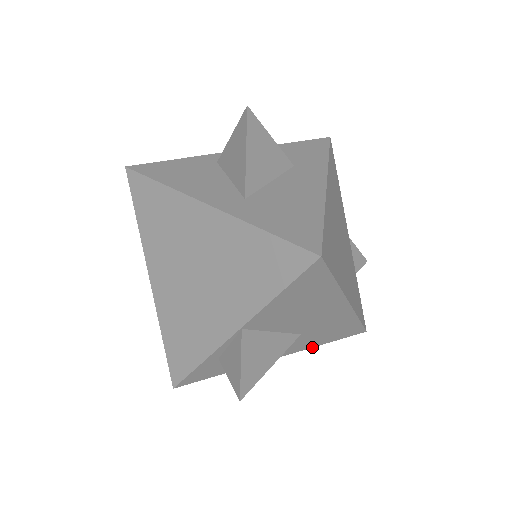
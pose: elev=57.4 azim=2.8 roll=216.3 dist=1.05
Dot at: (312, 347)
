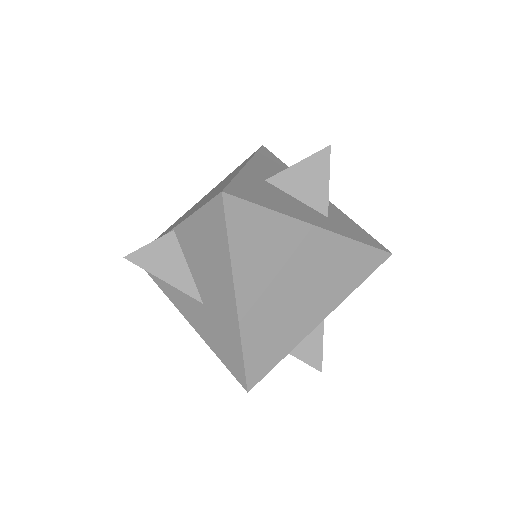
Dot at: (209, 345)
